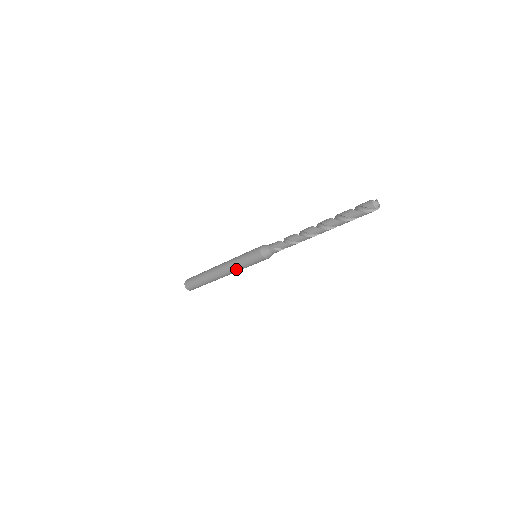
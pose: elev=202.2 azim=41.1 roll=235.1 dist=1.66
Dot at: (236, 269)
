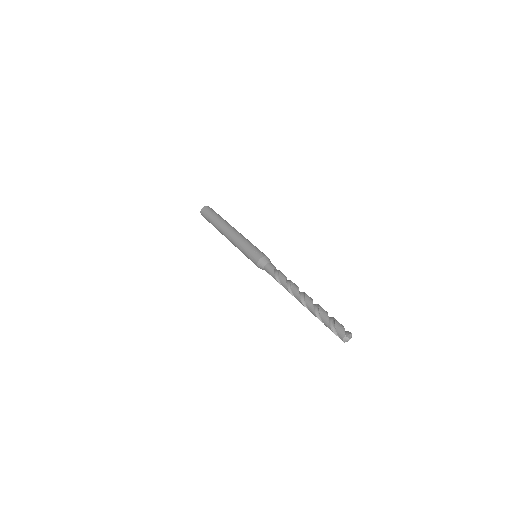
Dot at: occluded
